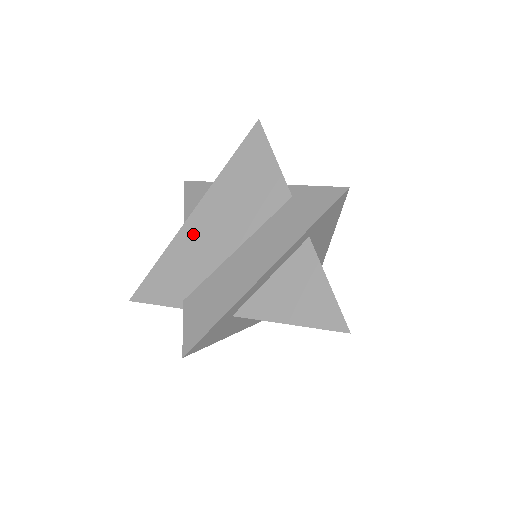
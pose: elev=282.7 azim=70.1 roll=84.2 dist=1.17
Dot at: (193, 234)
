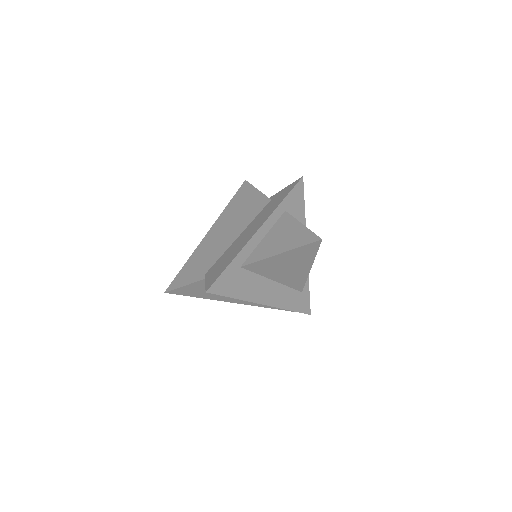
Dot at: (209, 241)
